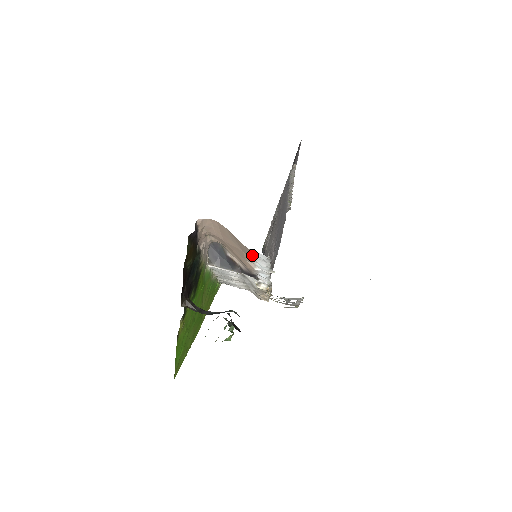
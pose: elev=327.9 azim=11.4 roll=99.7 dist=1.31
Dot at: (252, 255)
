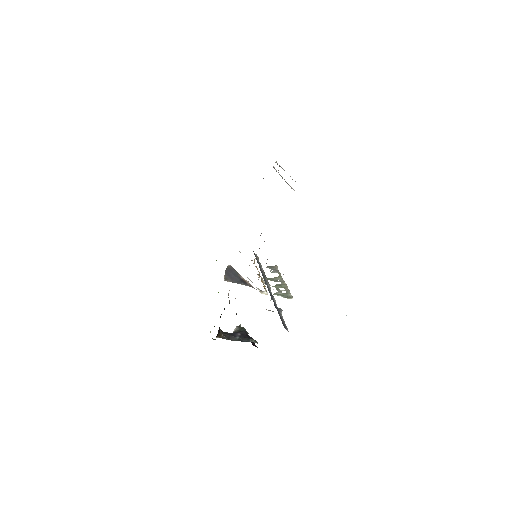
Dot at: occluded
